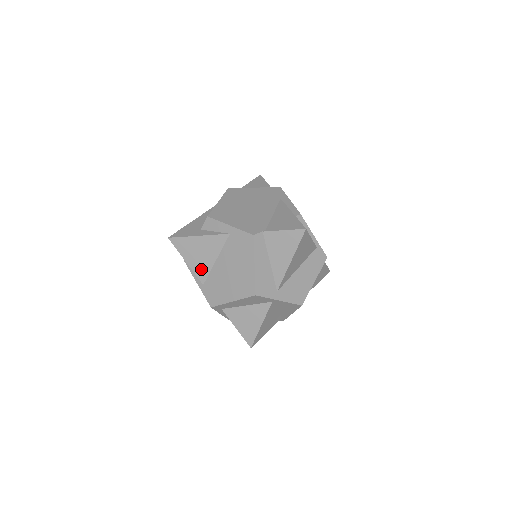
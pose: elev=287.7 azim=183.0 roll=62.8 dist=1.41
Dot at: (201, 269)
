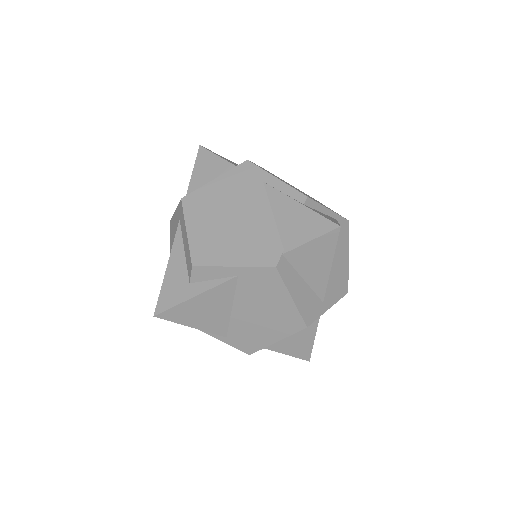
Dot at: (216, 325)
